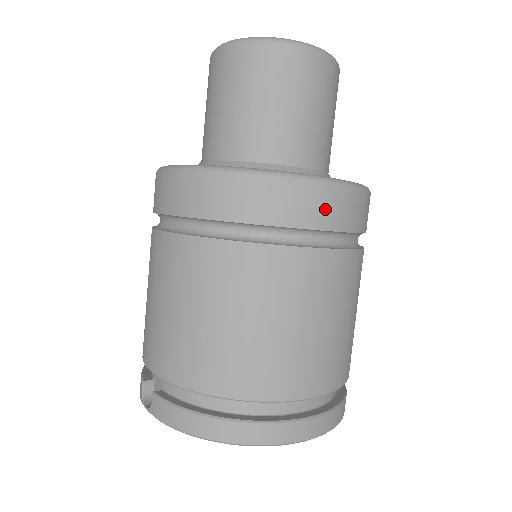
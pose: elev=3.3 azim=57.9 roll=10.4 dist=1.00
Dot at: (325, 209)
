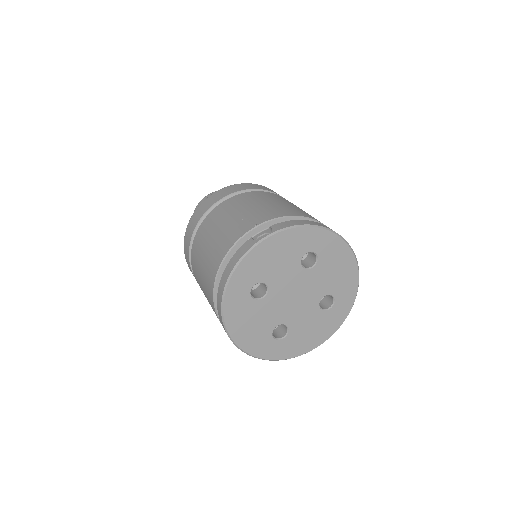
Dot at: occluded
